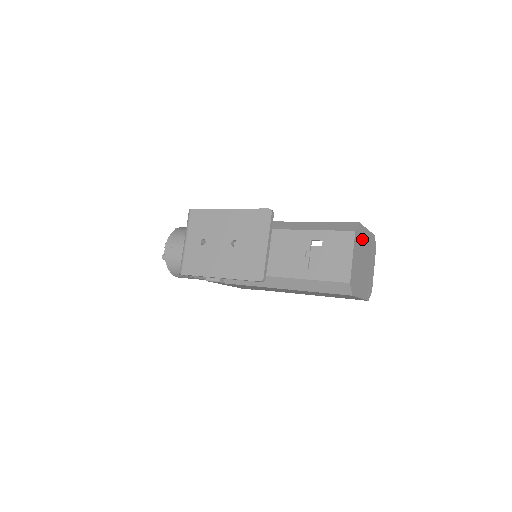
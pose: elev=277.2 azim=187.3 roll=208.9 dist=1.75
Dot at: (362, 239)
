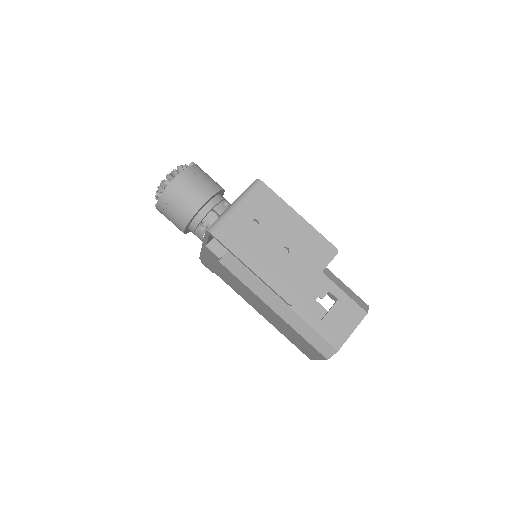
Dot at: occluded
